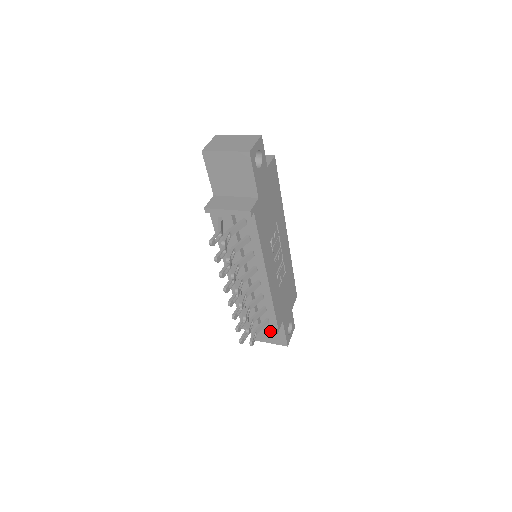
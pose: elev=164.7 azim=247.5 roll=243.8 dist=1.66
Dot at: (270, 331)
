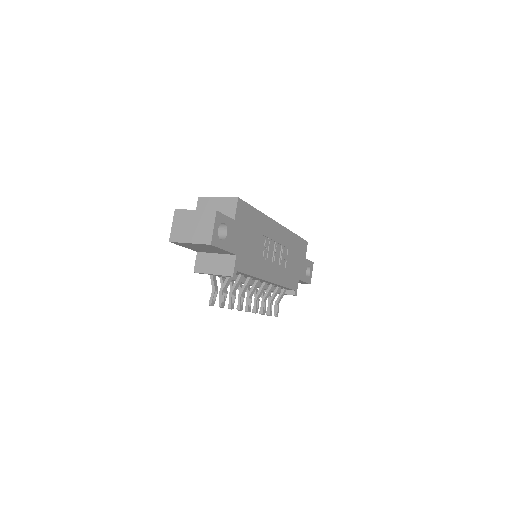
Dot at: occluded
